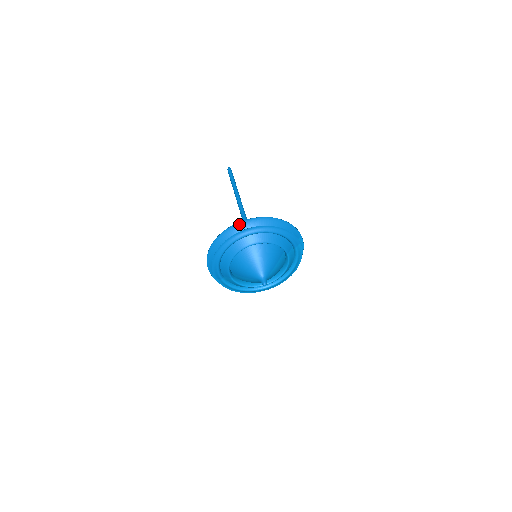
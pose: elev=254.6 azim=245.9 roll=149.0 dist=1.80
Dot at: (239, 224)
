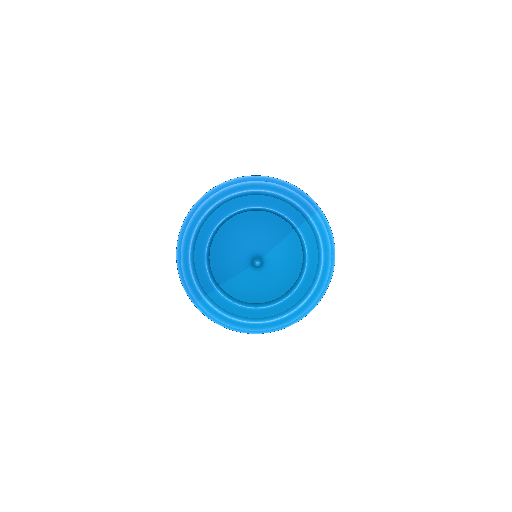
Dot at: (211, 193)
